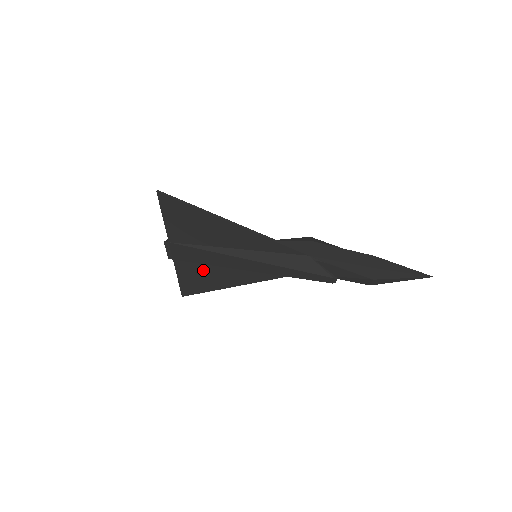
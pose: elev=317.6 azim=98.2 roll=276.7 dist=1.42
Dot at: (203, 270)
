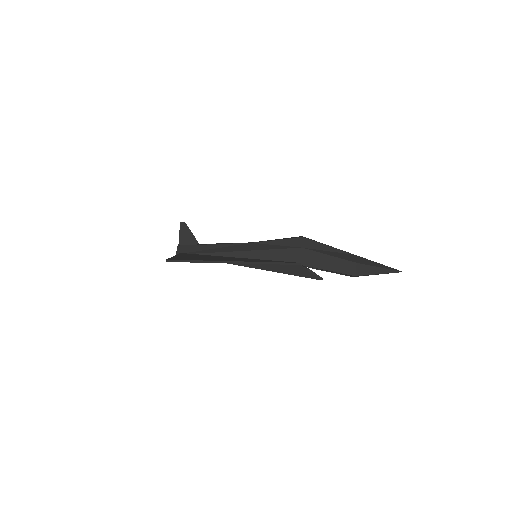
Dot at: occluded
